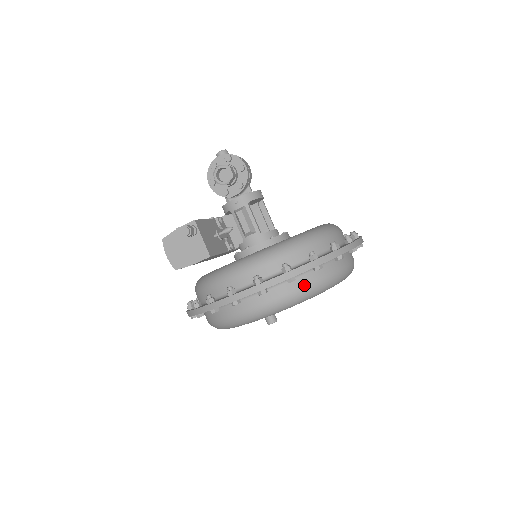
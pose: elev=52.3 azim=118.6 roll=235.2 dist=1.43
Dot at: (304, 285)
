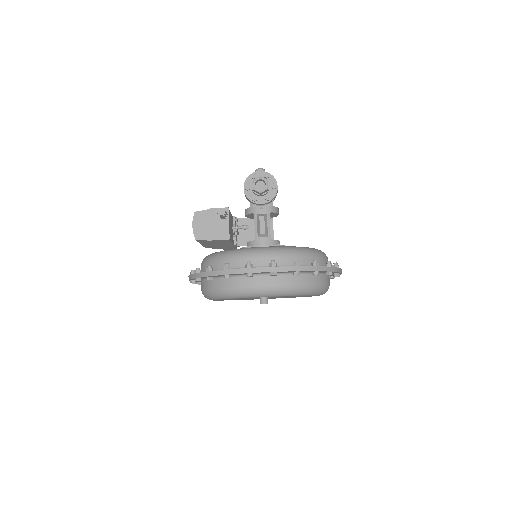
Dot at: (301, 282)
